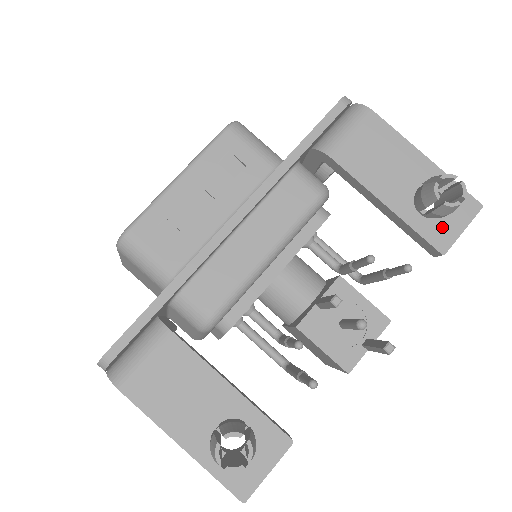
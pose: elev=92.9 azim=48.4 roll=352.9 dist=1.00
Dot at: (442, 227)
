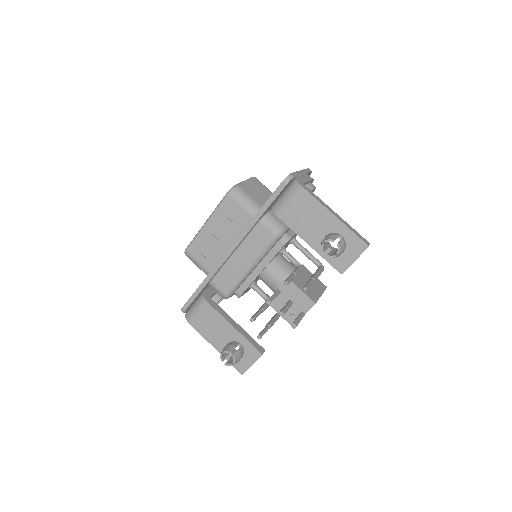
Dot at: (341, 258)
